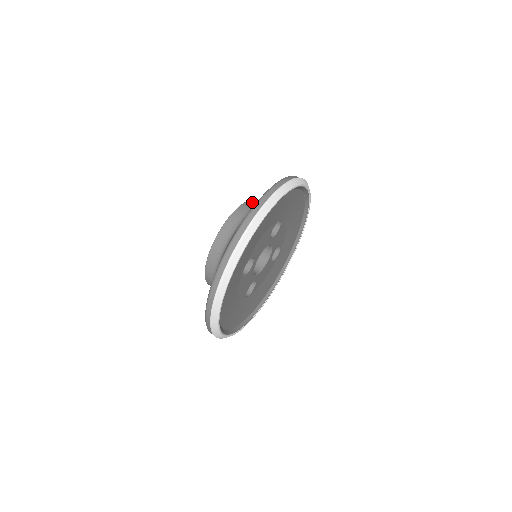
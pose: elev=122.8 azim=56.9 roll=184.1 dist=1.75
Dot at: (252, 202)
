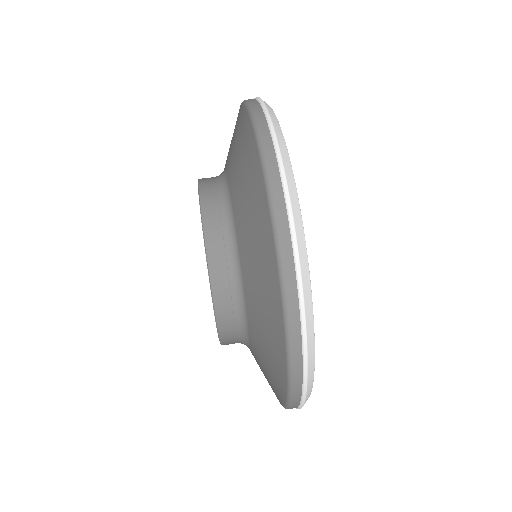
Dot at: occluded
